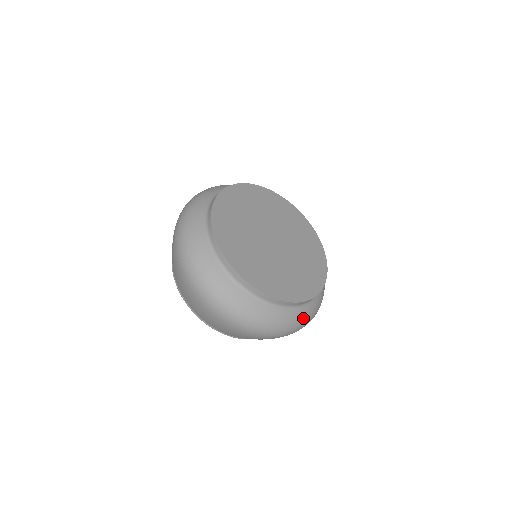
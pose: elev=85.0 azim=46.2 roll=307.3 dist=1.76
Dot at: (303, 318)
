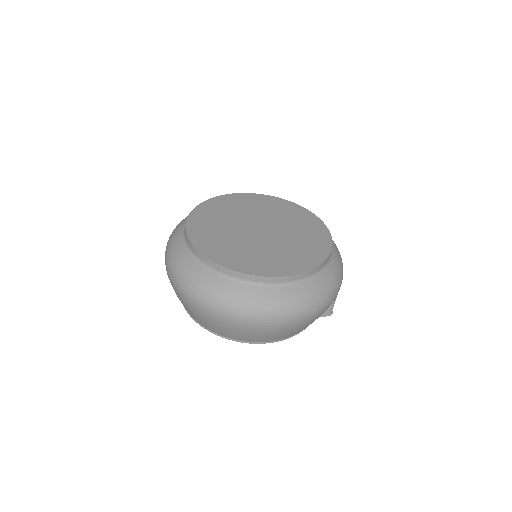
Dot at: (327, 285)
